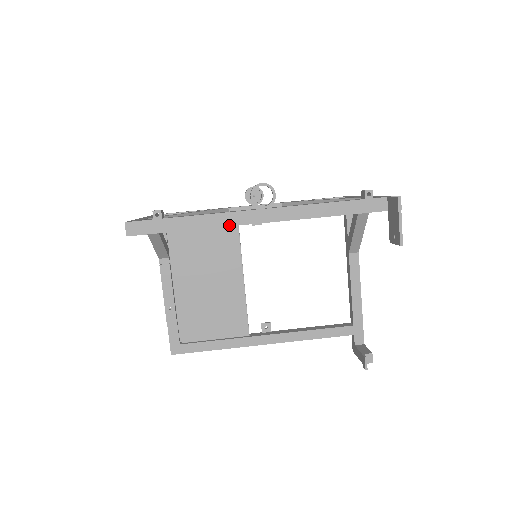
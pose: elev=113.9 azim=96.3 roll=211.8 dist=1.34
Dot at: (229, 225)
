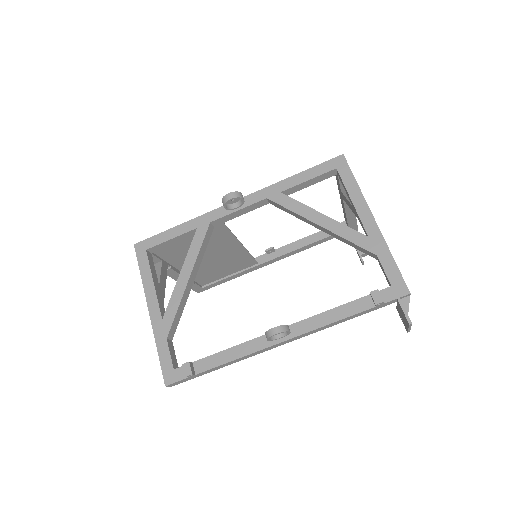
Dot at: (254, 355)
